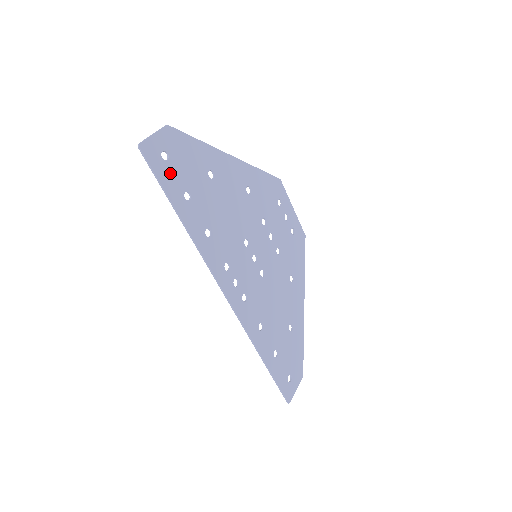
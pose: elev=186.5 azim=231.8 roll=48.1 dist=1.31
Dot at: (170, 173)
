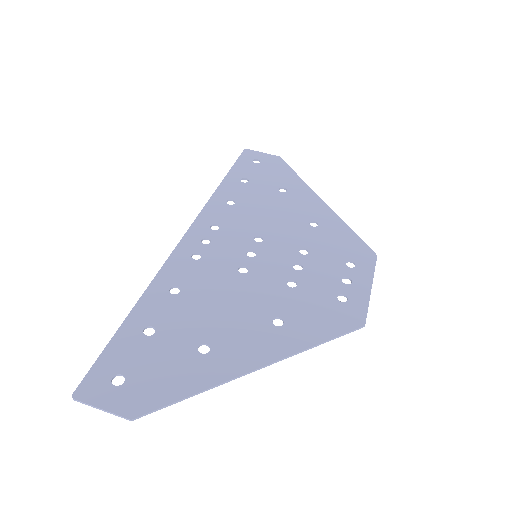
Dot at: (248, 167)
